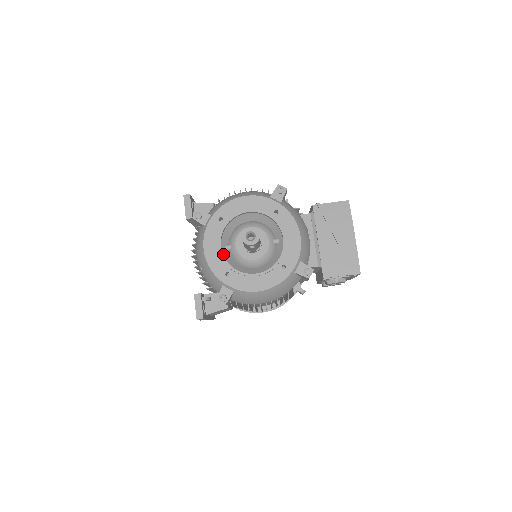
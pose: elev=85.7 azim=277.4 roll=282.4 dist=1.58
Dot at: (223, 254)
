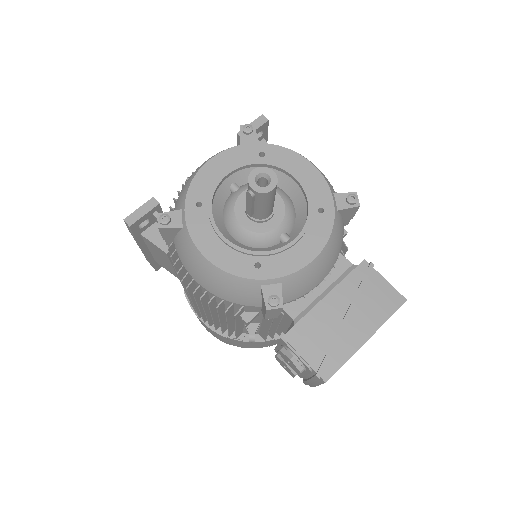
Dot at: (221, 184)
